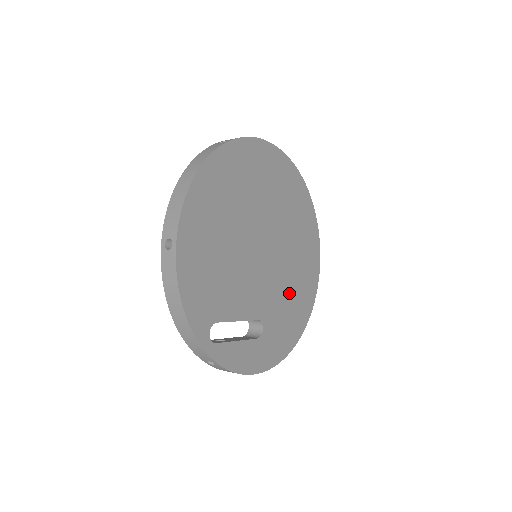
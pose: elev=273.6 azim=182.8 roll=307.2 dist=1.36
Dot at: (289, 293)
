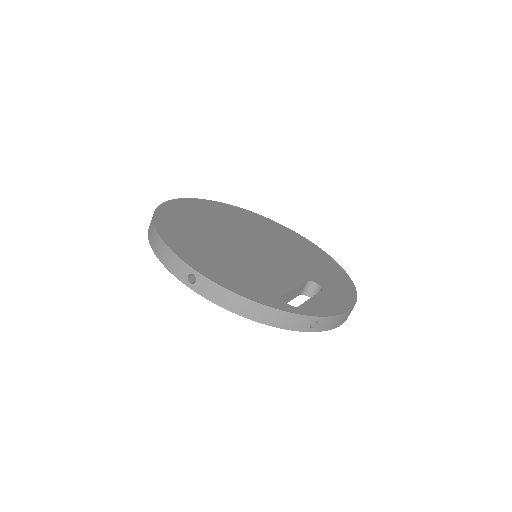
Dot at: (305, 258)
